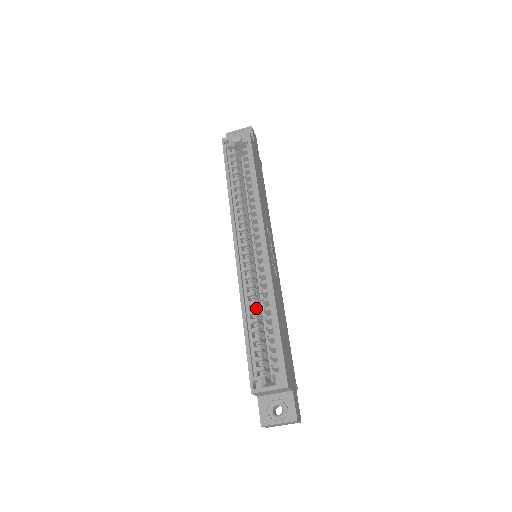
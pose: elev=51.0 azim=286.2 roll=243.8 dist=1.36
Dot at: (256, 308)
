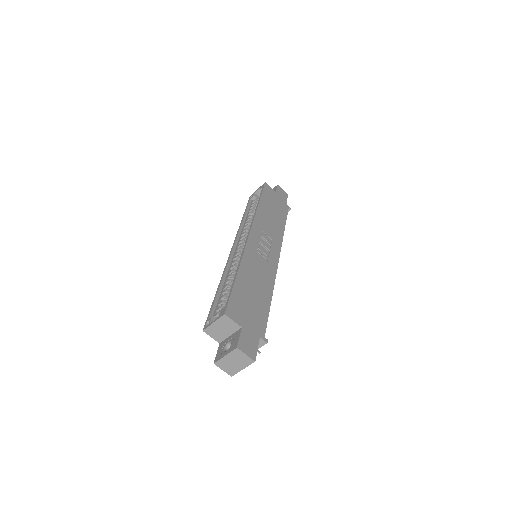
Dot at: (232, 279)
